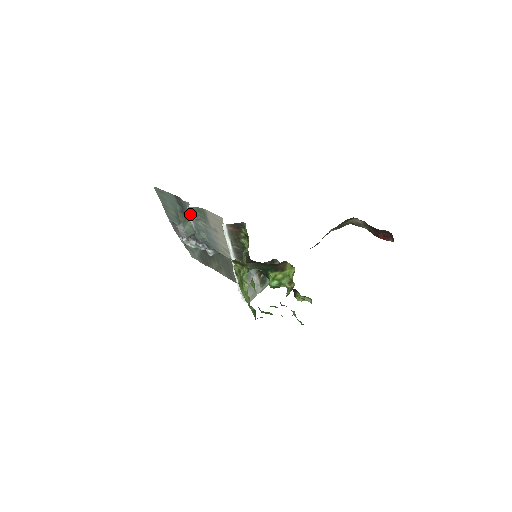
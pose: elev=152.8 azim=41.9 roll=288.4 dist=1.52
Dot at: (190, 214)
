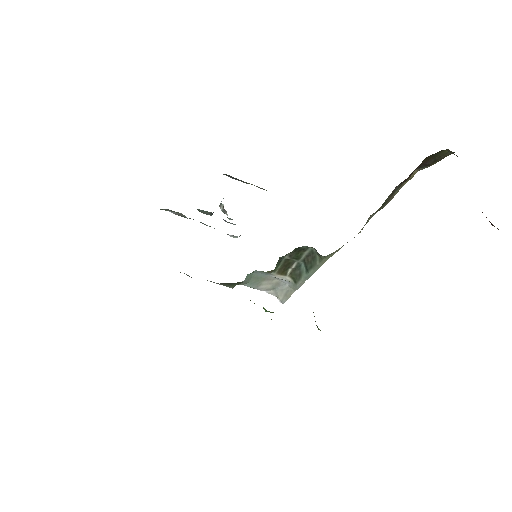
Dot at: (168, 210)
